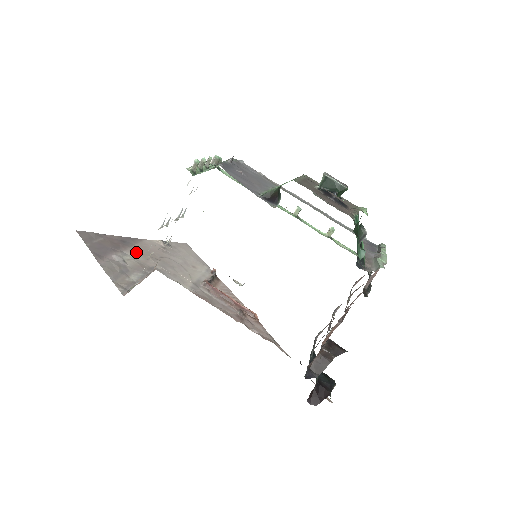
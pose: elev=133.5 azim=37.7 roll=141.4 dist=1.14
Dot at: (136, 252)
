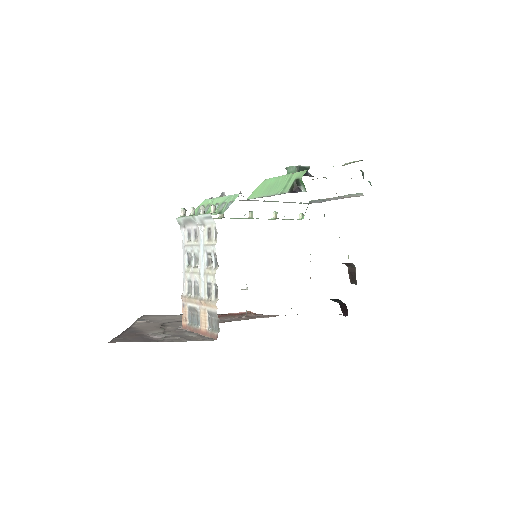
Dot at: (151, 330)
